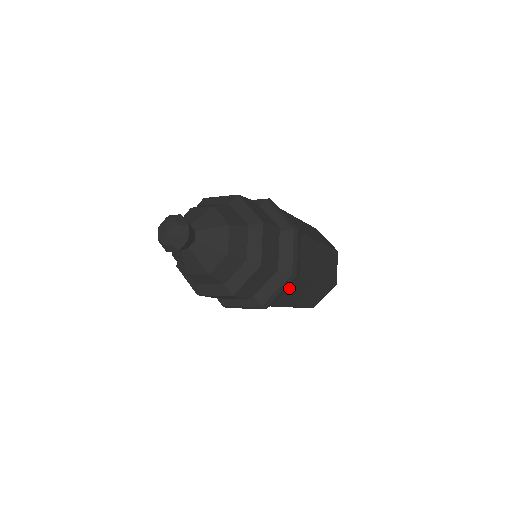
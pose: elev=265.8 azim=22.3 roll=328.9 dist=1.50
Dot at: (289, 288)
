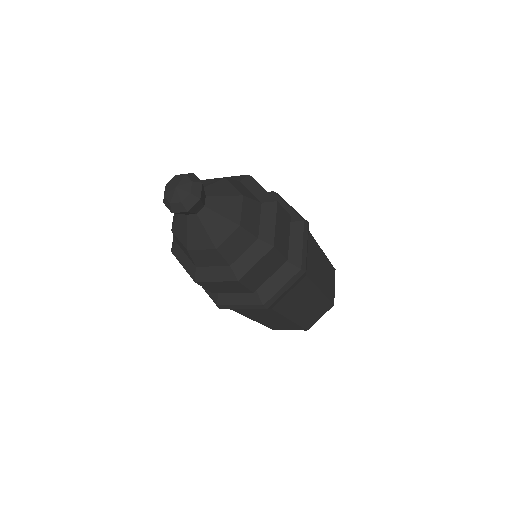
Dot at: (256, 309)
